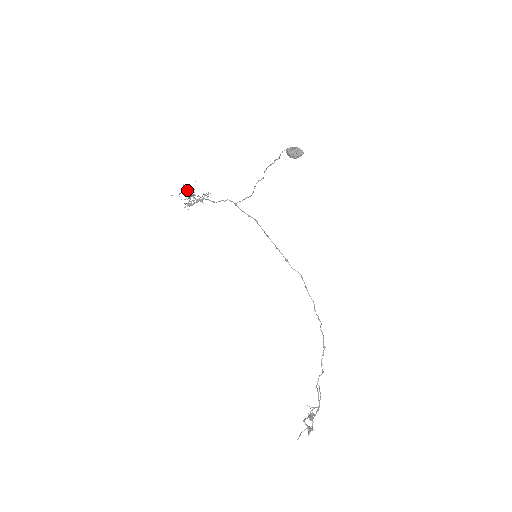
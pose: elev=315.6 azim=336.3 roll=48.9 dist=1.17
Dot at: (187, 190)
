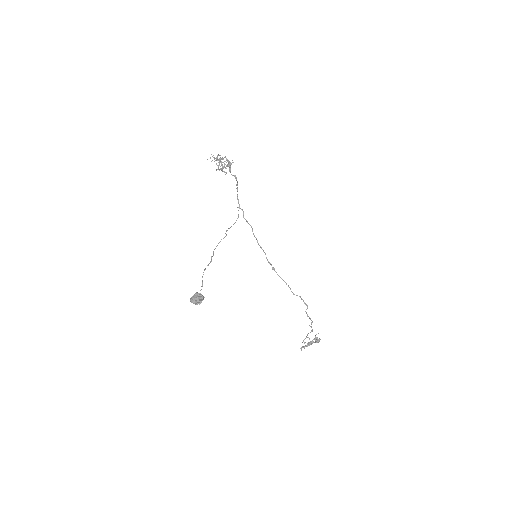
Dot at: (215, 158)
